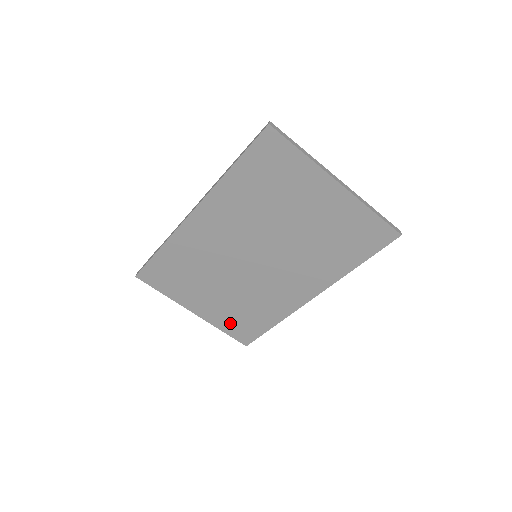
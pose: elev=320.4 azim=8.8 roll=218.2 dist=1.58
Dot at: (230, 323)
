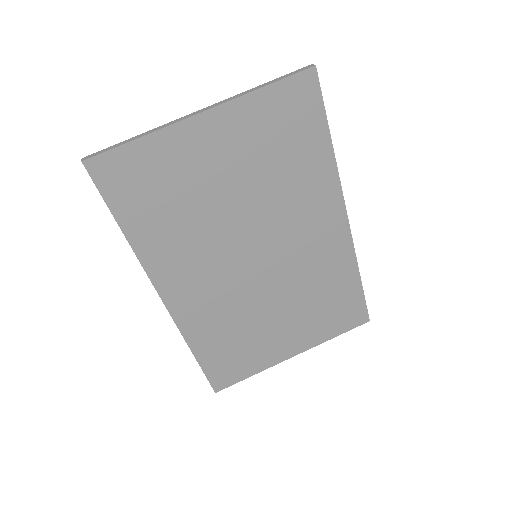
Dot at: (329, 324)
